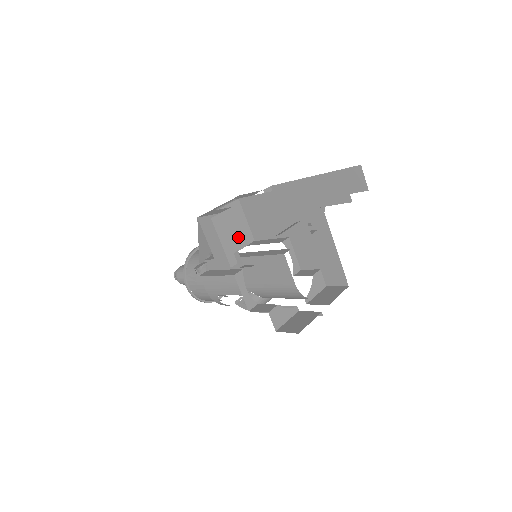
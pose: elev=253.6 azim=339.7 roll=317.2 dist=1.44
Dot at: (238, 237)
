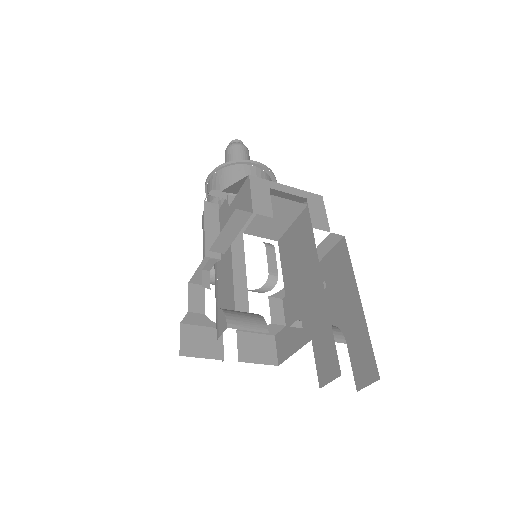
Dot at: (264, 227)
